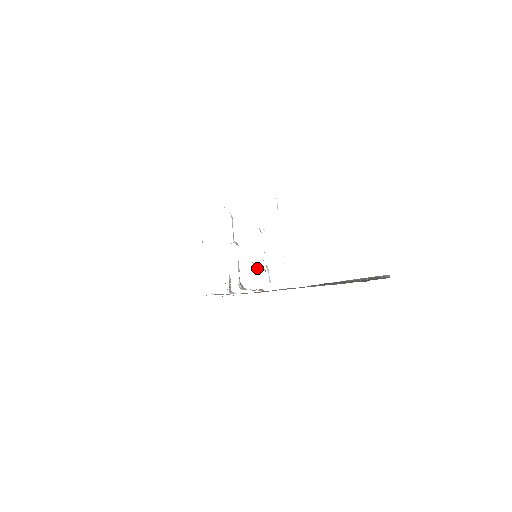
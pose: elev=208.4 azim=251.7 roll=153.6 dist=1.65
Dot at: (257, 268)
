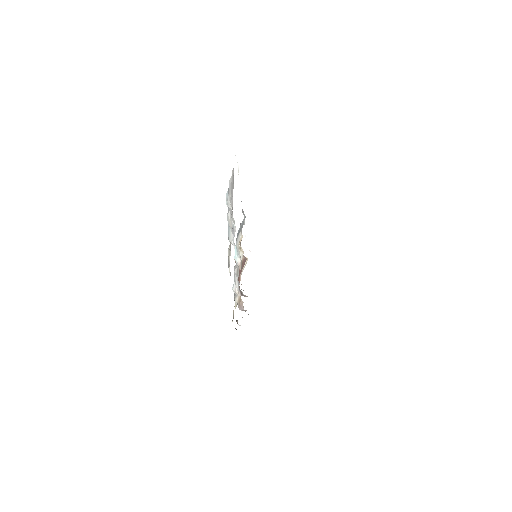
Dot at: occluded
